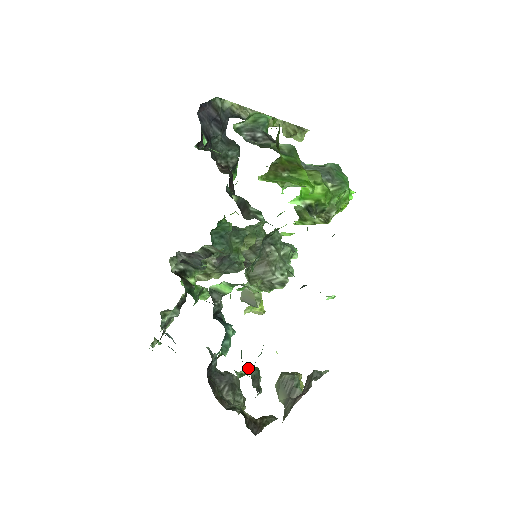
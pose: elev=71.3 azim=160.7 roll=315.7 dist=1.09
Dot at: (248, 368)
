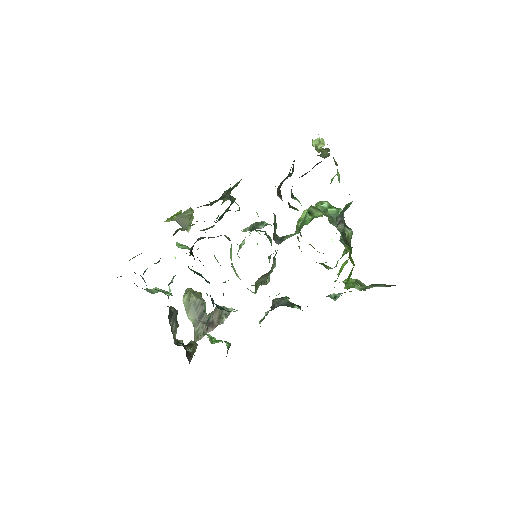
Dot at: (226, 345)
